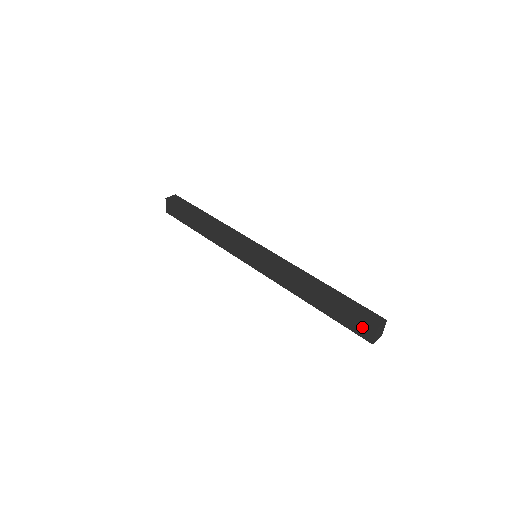
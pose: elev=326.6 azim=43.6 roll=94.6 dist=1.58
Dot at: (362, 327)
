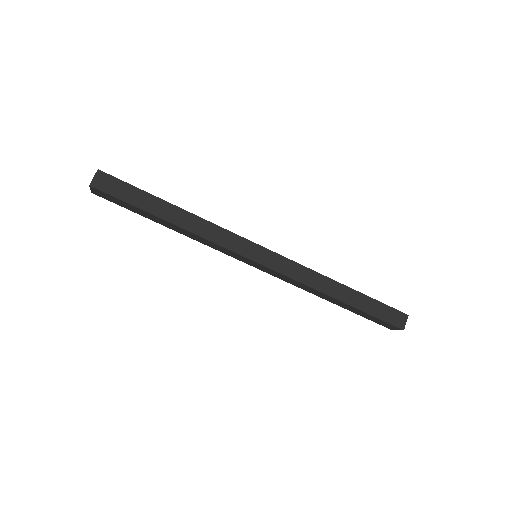
Dot at: (386, 325)
